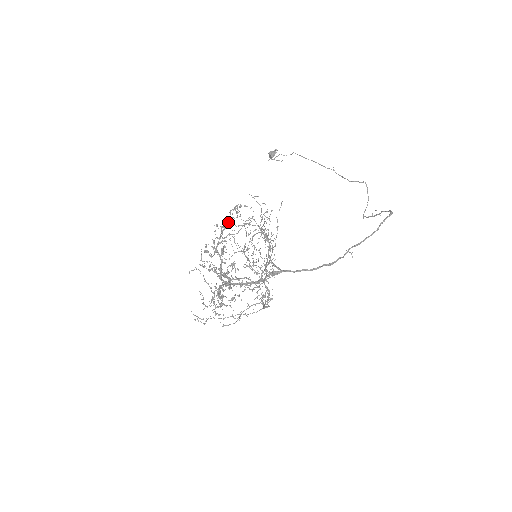
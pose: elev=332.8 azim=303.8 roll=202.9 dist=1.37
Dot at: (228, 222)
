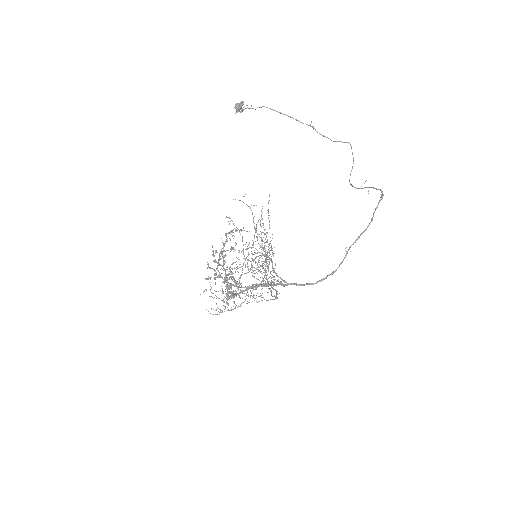
Dot at: (225, 243)
